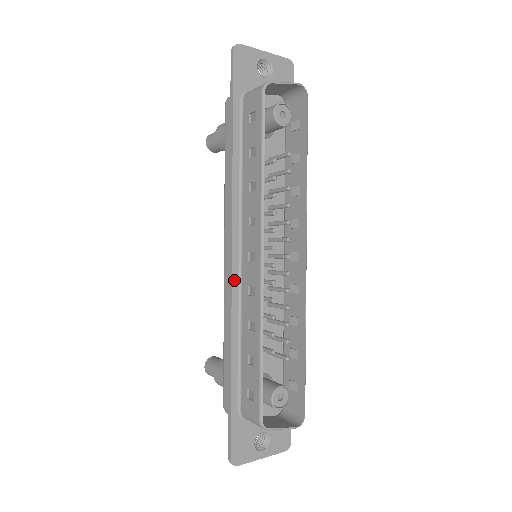
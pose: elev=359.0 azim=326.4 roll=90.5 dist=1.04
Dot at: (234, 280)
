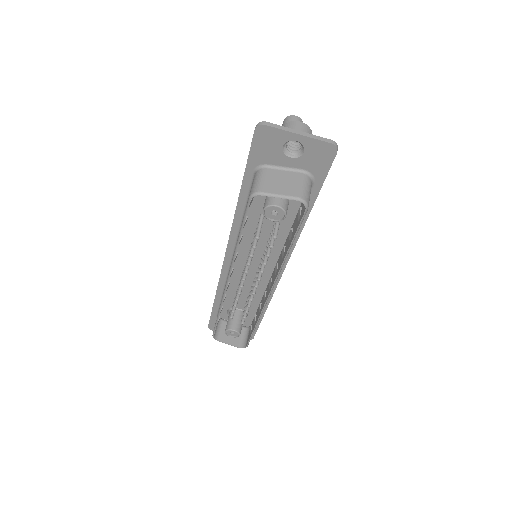
Dot at: (224, 268)
